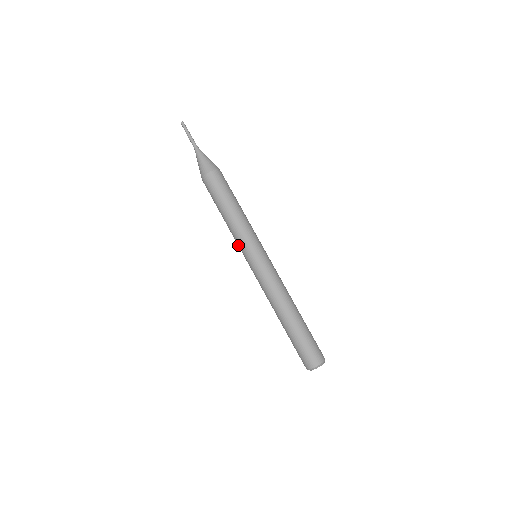
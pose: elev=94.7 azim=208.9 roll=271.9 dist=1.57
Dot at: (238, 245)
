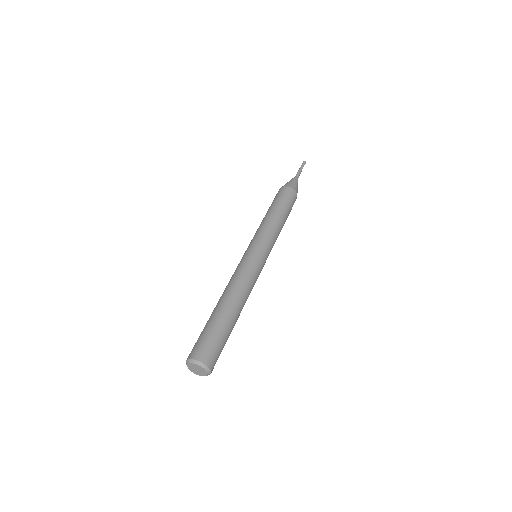
Dot at: (254, 236)
